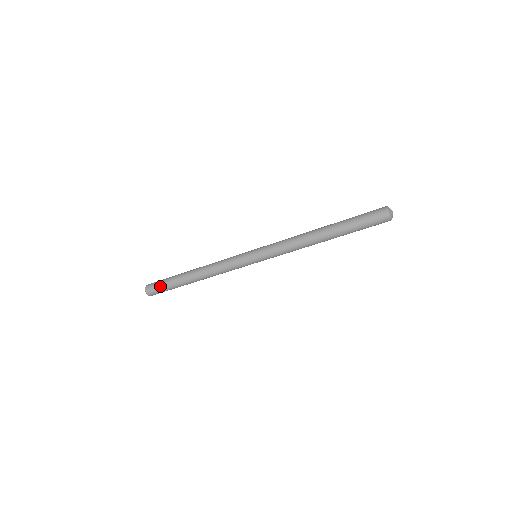
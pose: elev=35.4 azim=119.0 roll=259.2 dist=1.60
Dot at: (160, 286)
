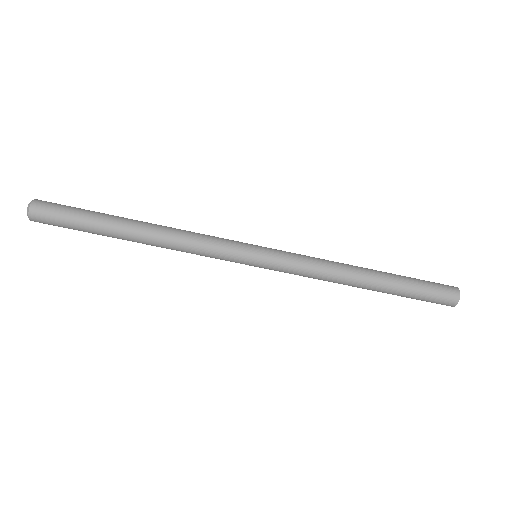
Dot at: occluded
